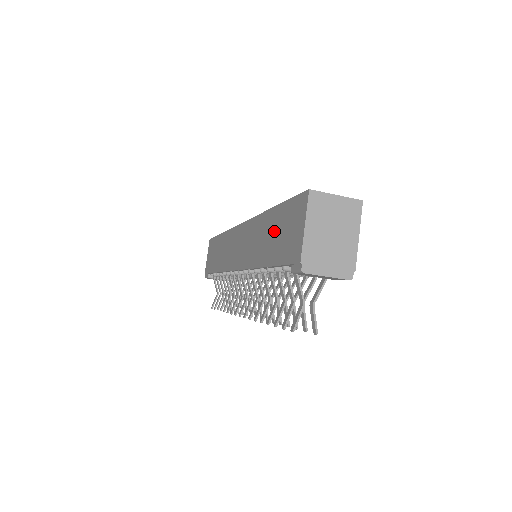
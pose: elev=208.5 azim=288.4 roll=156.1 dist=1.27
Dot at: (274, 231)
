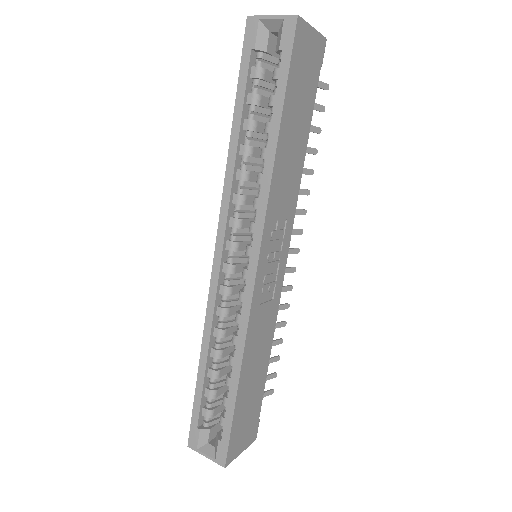
Dot at: occluded
